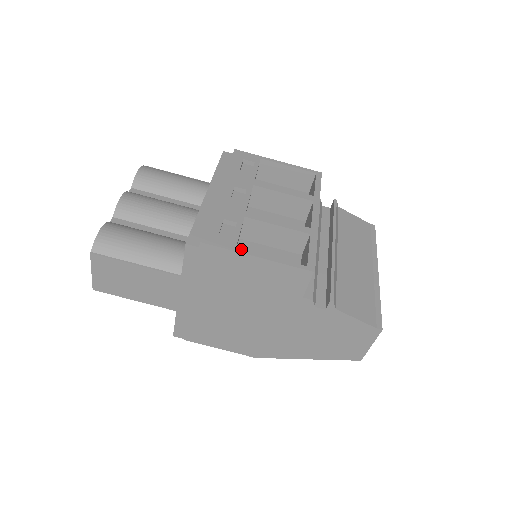
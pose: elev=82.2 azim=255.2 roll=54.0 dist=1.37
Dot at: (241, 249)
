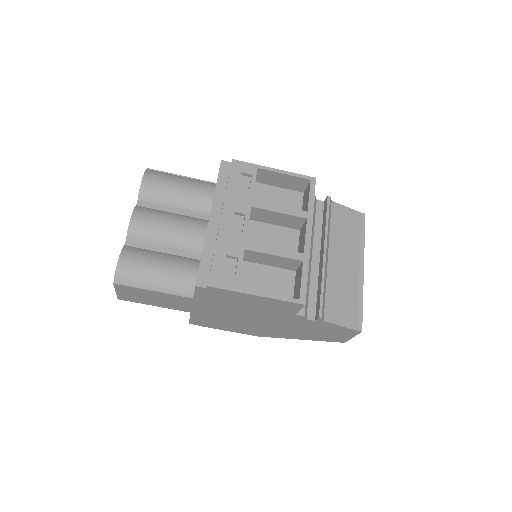
Dot at: (243, 289)
